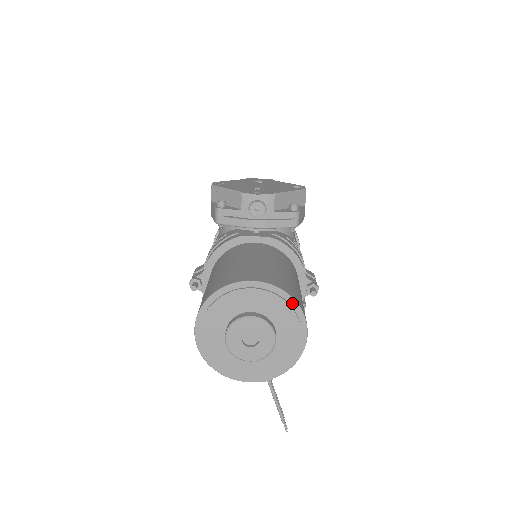
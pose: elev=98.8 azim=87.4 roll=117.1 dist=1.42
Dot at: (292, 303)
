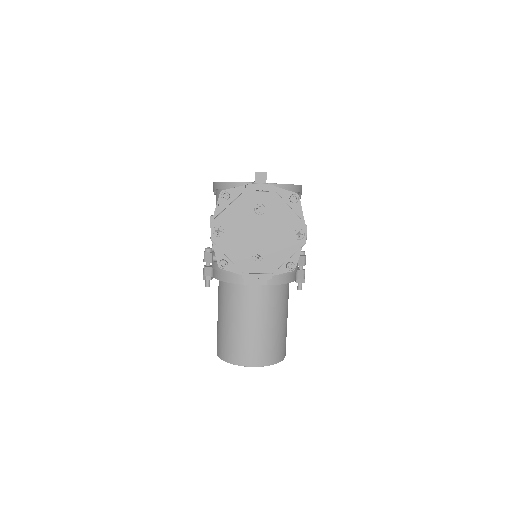
Dot at: (276, 362)
